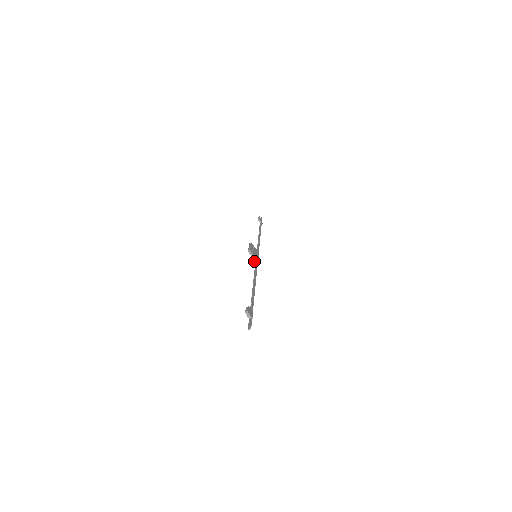
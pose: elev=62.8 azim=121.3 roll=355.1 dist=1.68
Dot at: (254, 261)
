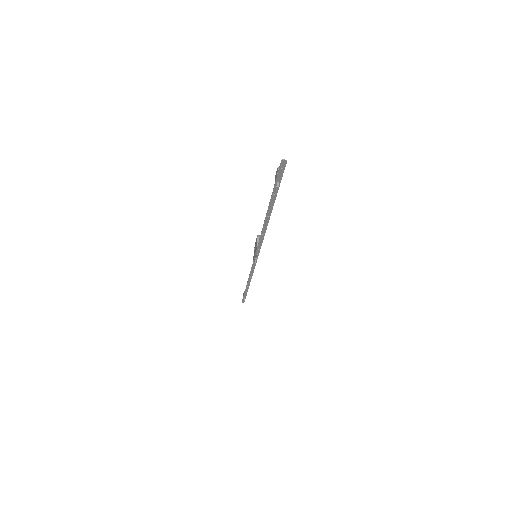
Dot at: occluded
